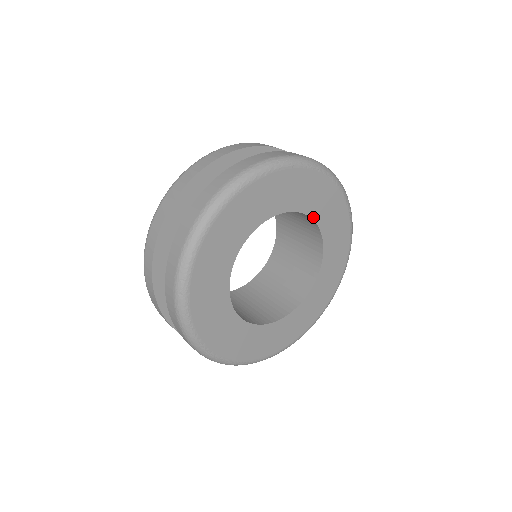
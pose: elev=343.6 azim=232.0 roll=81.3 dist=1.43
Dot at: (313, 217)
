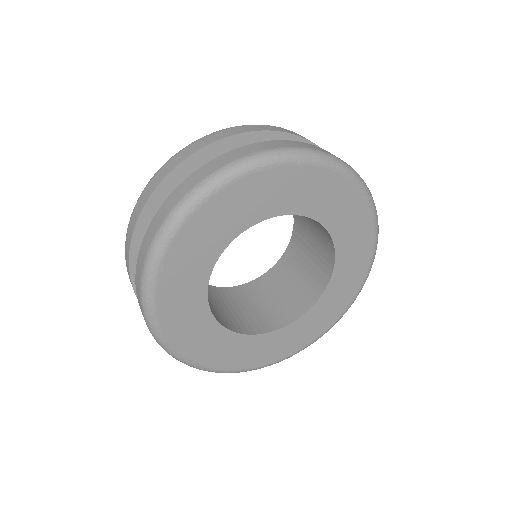
Dot at: (306, 214)
